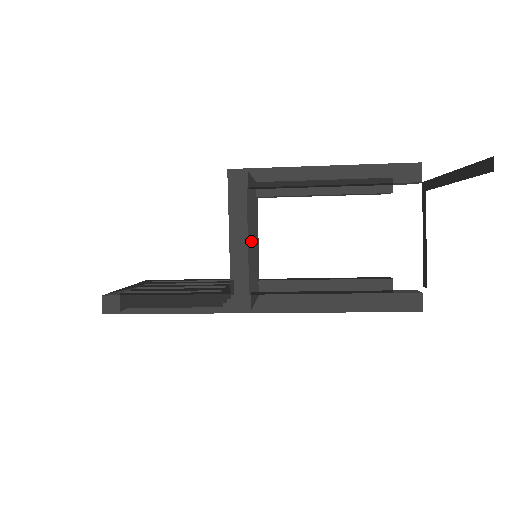
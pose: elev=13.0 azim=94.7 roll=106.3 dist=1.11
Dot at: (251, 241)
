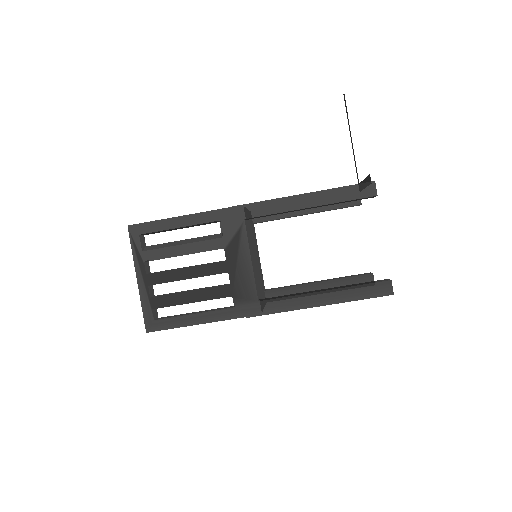
Dot at: (252, 236)
